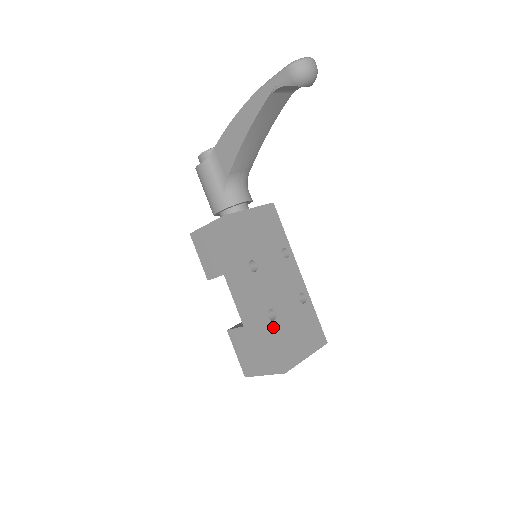
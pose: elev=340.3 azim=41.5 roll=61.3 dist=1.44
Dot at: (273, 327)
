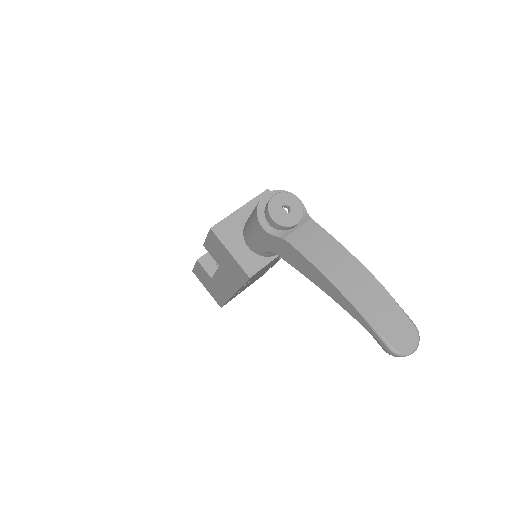
Dot at: occluded
